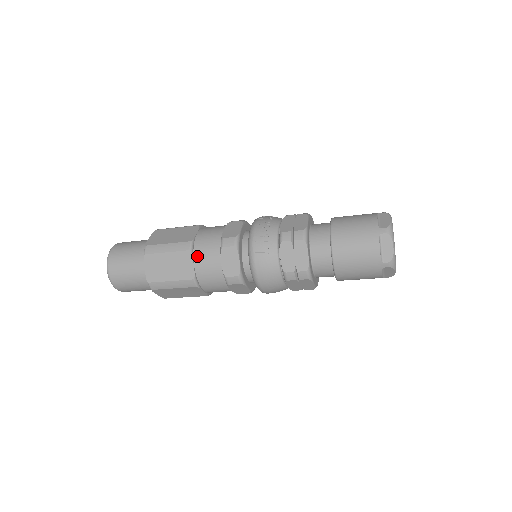
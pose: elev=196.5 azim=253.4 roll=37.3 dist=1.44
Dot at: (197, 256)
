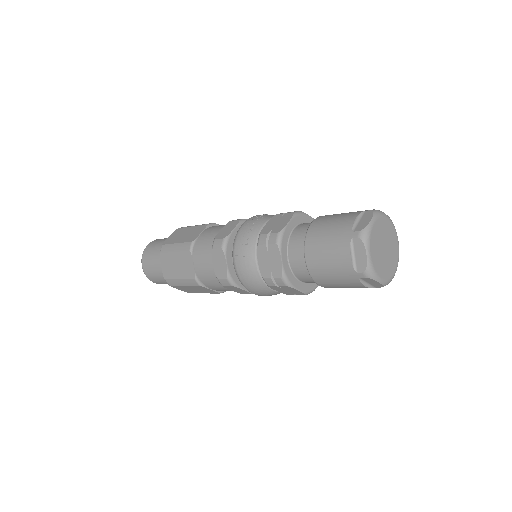
Dot at: (196, 257)
